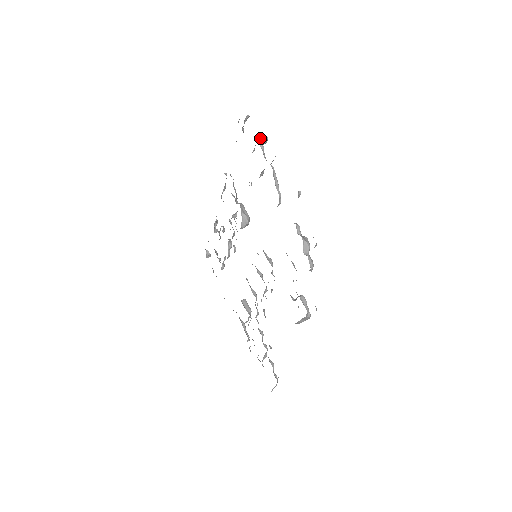
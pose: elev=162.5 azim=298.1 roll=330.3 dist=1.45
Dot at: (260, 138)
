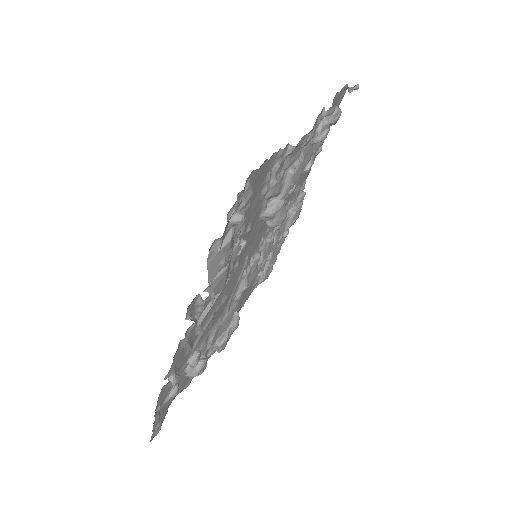
Dot at: occluded
